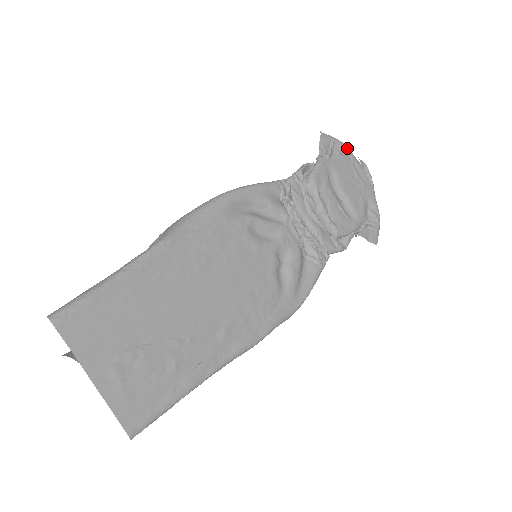
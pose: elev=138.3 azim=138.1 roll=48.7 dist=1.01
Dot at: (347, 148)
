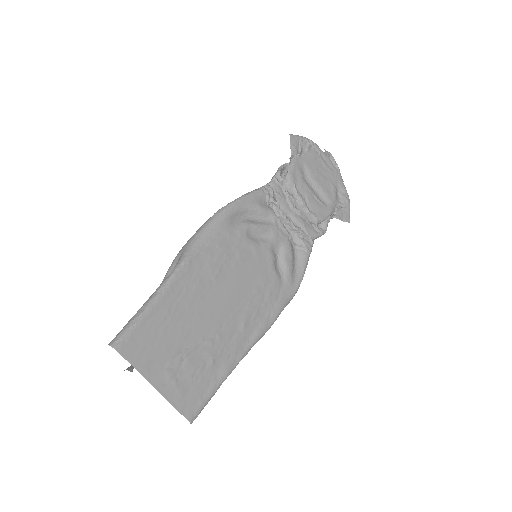
Dot at: (313, 143)
